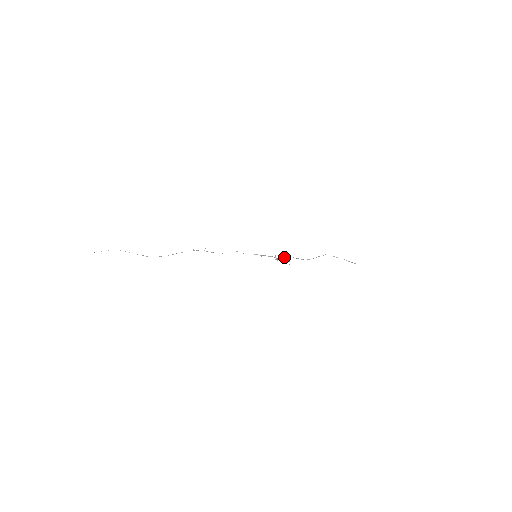
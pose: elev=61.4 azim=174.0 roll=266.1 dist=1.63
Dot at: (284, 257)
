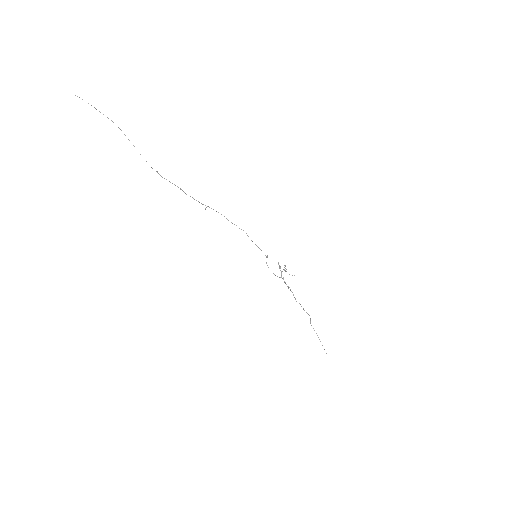
Dot at: (283, 278)
